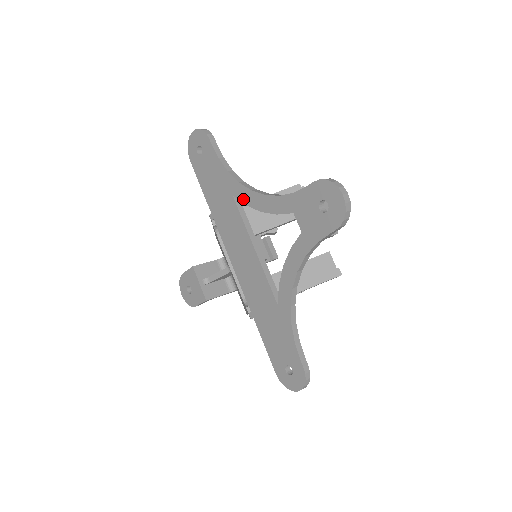
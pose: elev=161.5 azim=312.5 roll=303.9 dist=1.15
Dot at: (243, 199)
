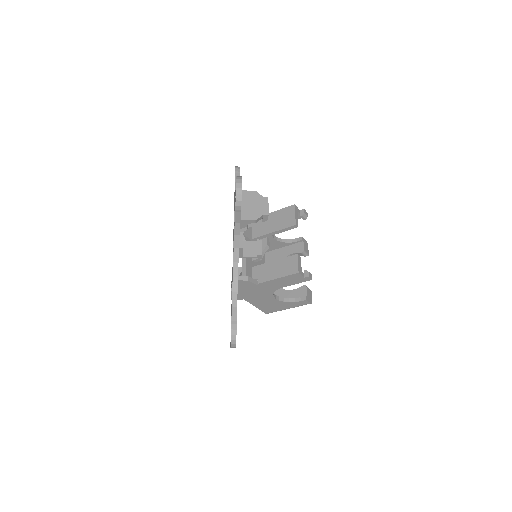
Dot at: (234, 206)
